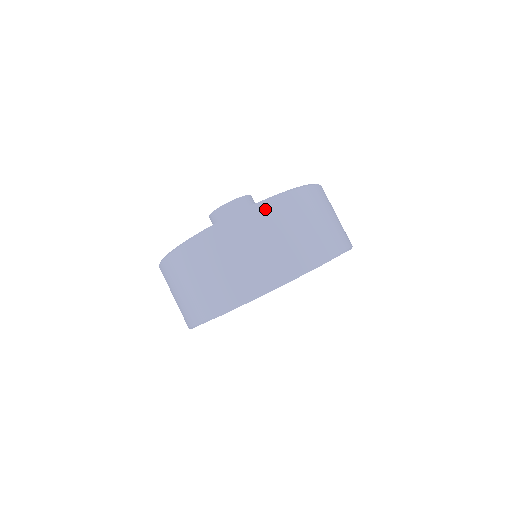
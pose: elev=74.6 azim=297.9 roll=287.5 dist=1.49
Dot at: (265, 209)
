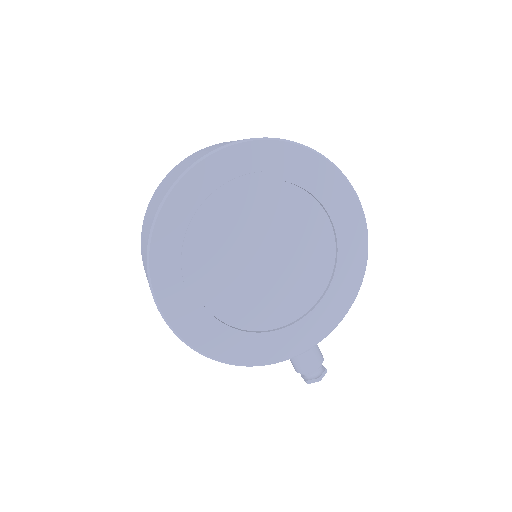
Dot at: occluded
